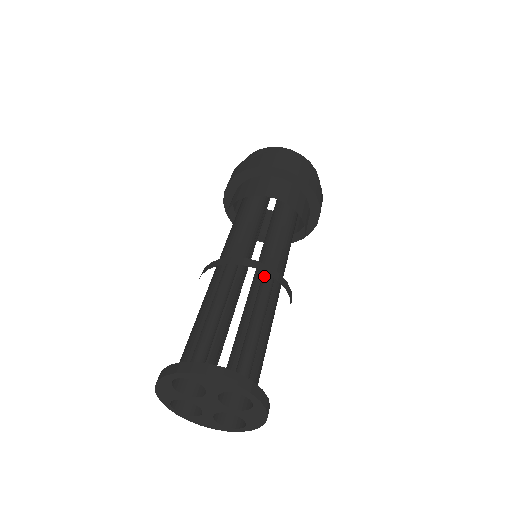
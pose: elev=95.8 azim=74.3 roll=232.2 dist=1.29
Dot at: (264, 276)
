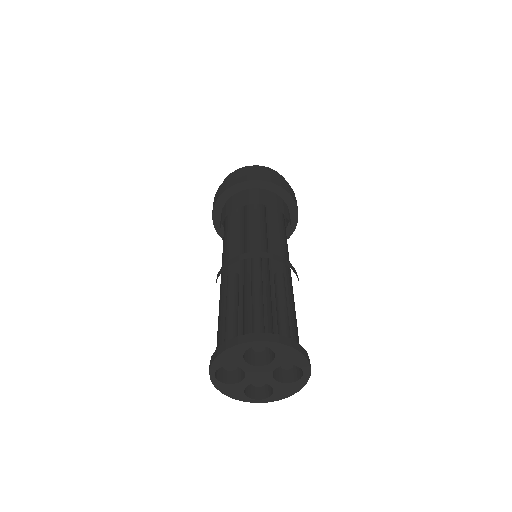
Dot at: (280, 276)
